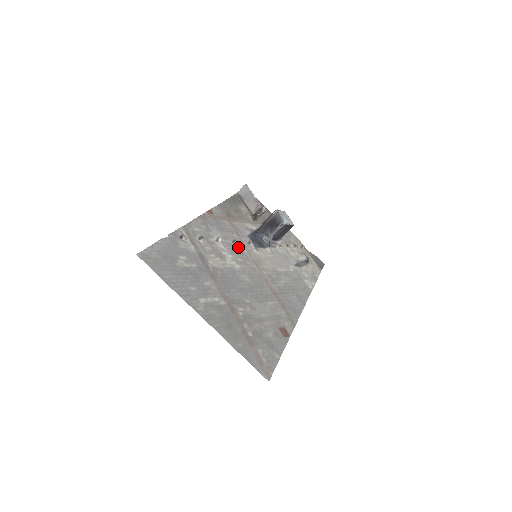
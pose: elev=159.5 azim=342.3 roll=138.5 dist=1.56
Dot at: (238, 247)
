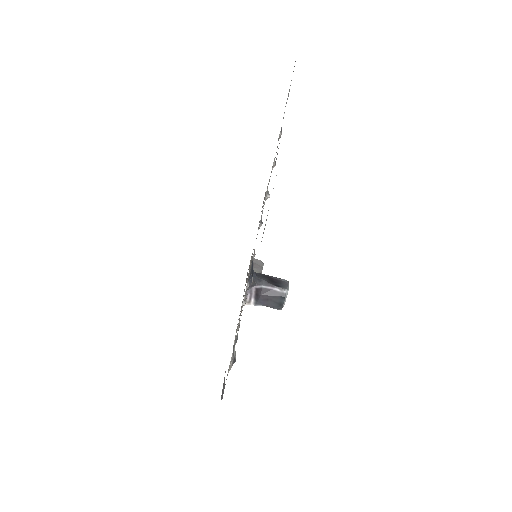
Dot at: occluded
